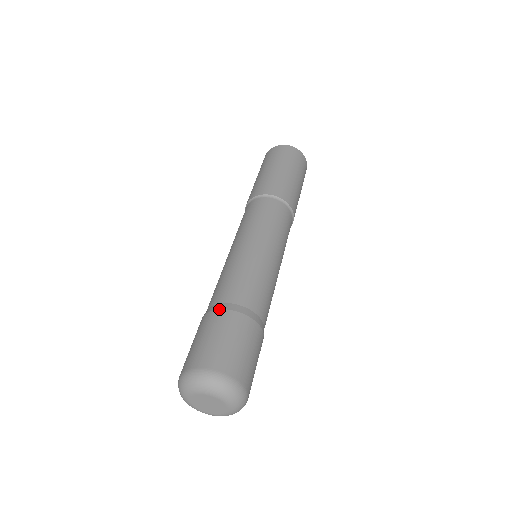
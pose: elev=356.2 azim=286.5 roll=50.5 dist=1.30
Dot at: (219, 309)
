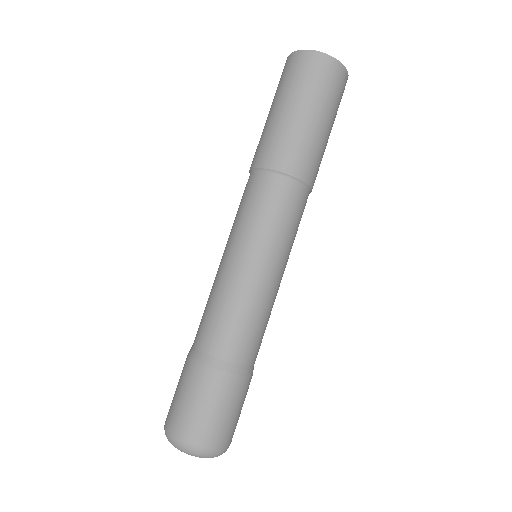
Dot at: (193, 359)
